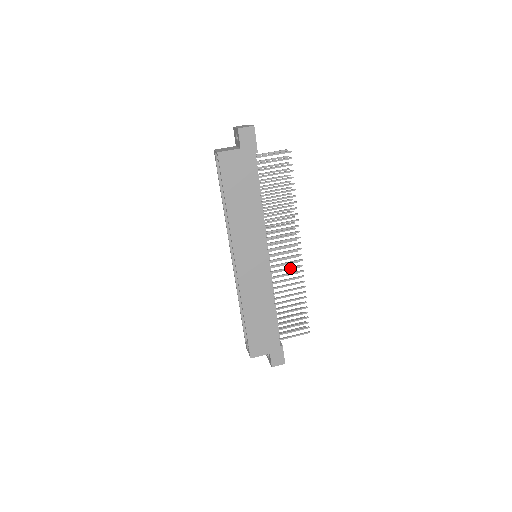
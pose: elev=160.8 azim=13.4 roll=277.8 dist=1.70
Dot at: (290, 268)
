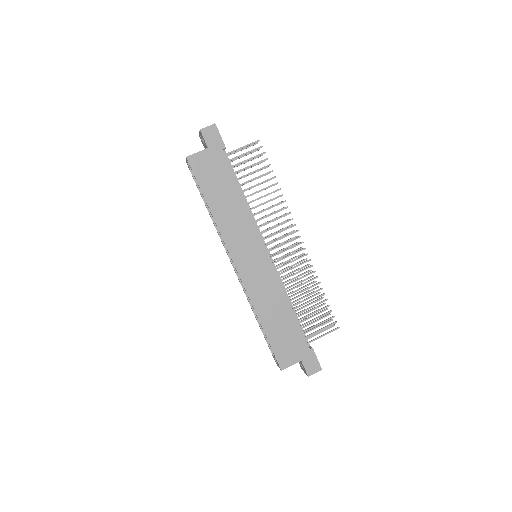
Dot at: (295, 260)
